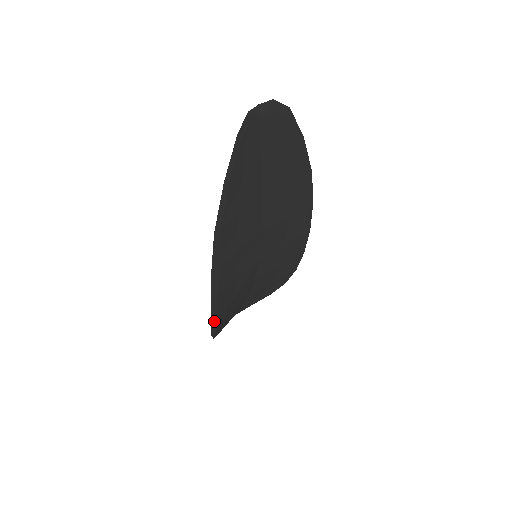
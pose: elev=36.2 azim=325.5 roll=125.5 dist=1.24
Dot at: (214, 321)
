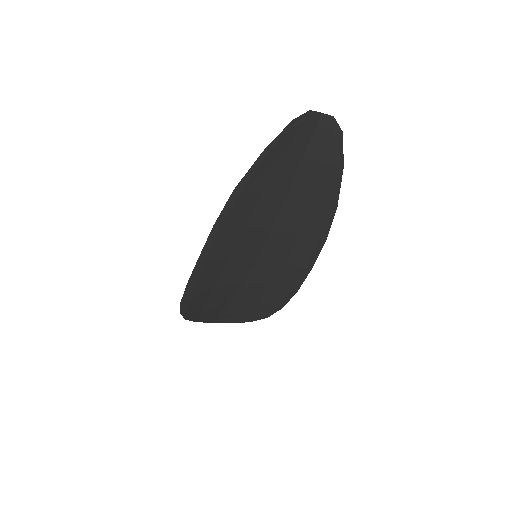
Dot at: (190, 287)
